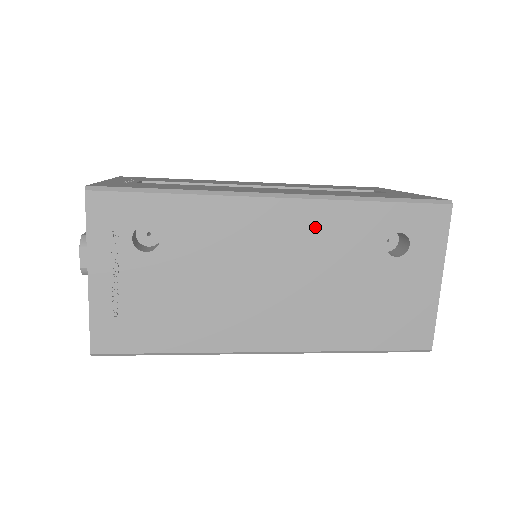
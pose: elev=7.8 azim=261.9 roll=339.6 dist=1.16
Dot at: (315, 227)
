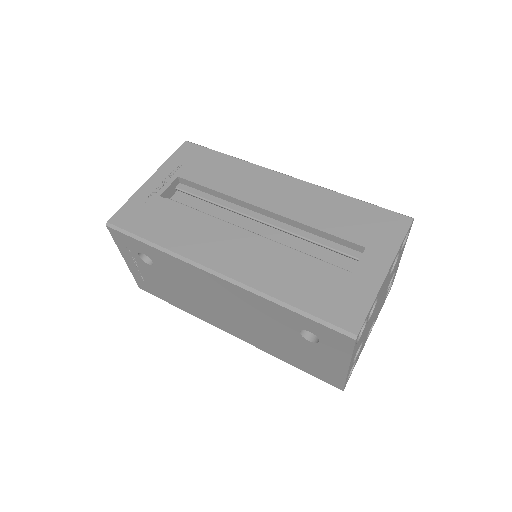
Dot at: (245, 300)
